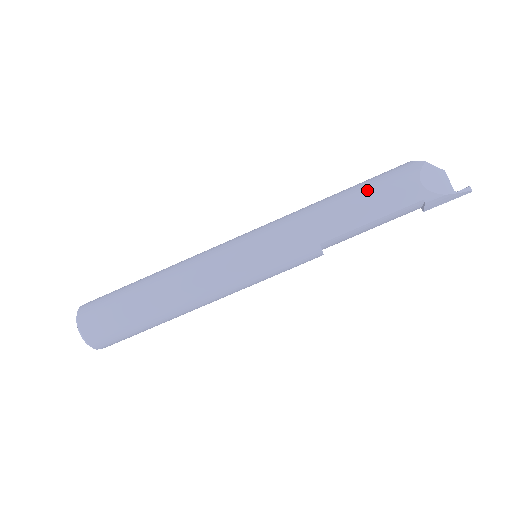
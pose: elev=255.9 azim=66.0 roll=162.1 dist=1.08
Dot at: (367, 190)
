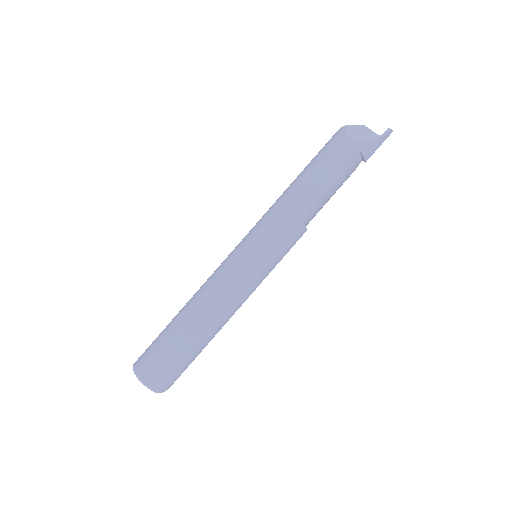
Dot at: (314, 164)
